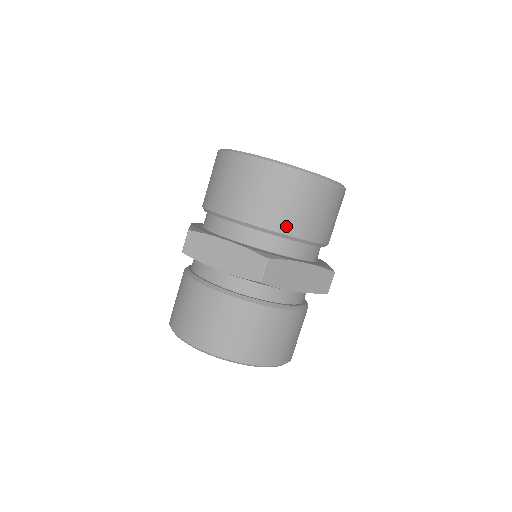
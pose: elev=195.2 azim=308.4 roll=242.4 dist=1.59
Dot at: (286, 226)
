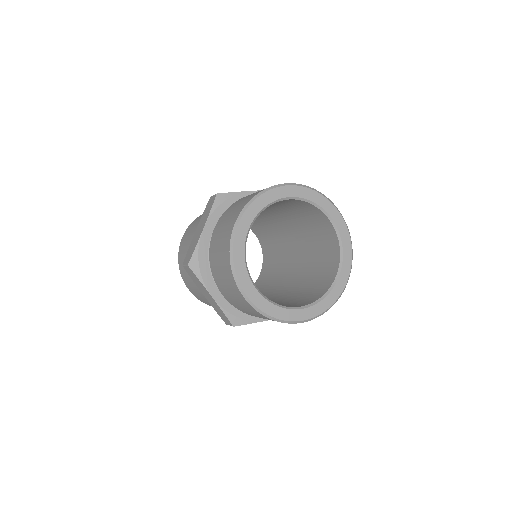
Dot at: occluded
